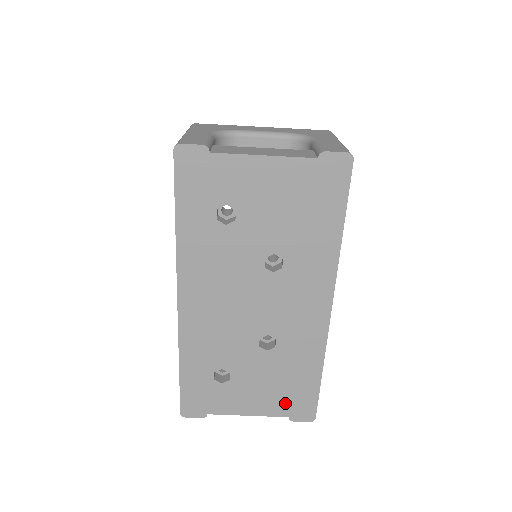
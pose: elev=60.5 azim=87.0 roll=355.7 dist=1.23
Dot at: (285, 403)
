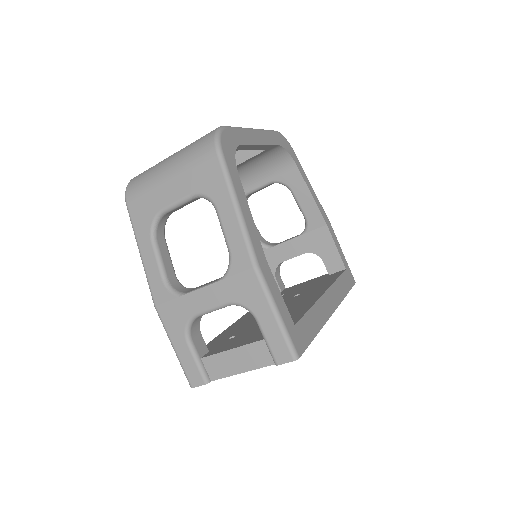
Dot at: occluded
